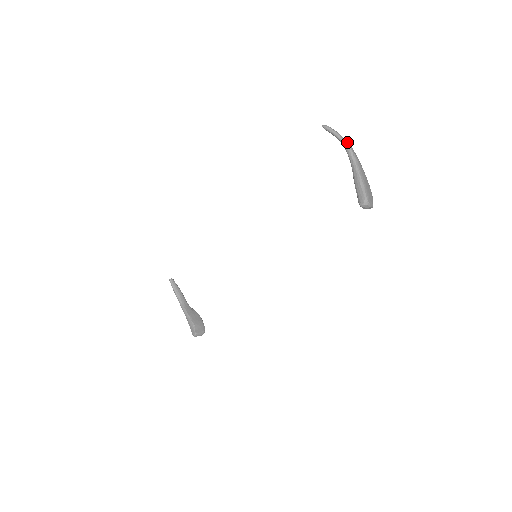
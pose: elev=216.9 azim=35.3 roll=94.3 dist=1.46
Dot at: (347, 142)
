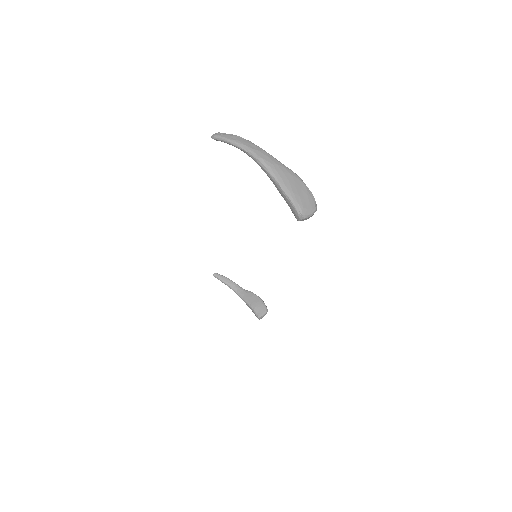
Dot at: (247, 147)
